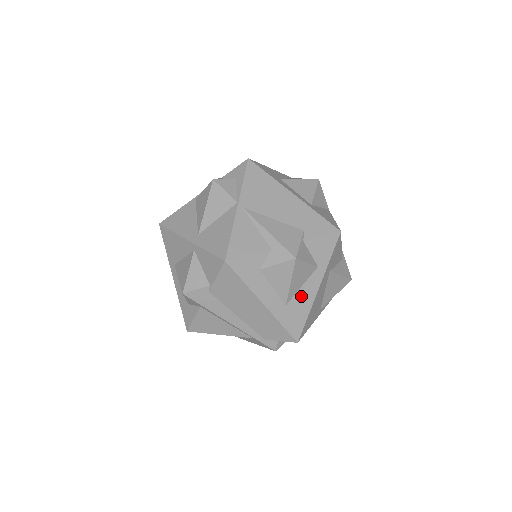
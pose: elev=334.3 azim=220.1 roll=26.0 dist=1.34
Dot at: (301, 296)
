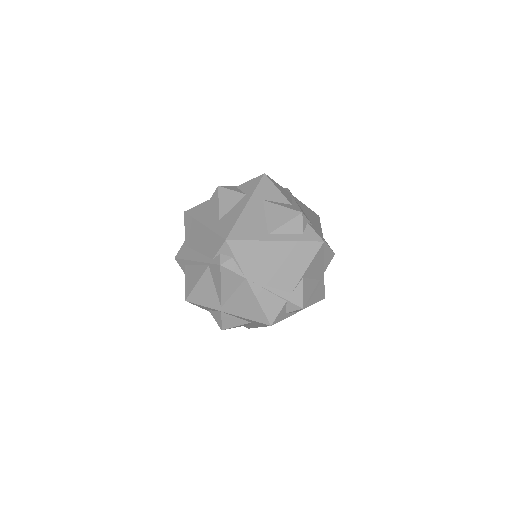
Dot at: (232, 213)
